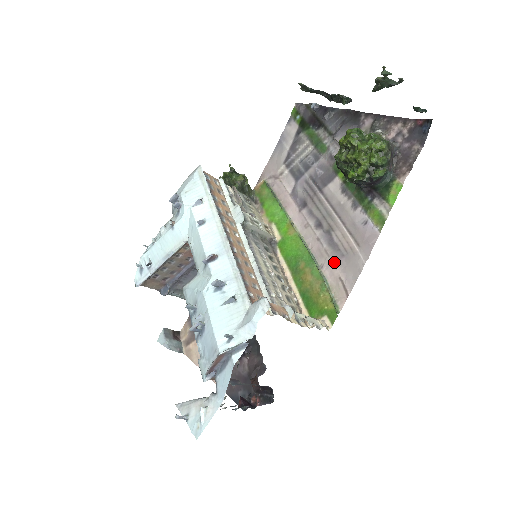
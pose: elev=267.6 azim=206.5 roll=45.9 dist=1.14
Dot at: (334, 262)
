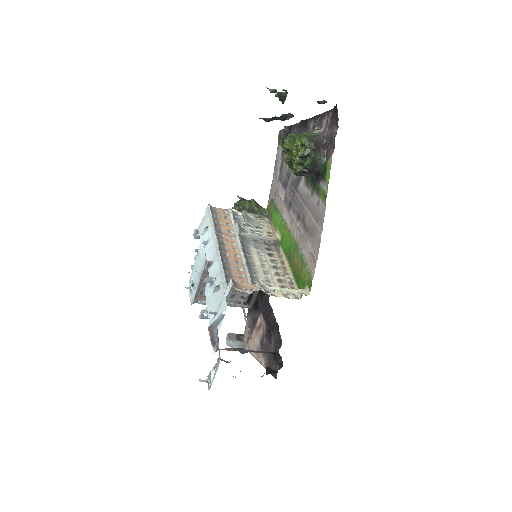
Dot at: (307, 242)
